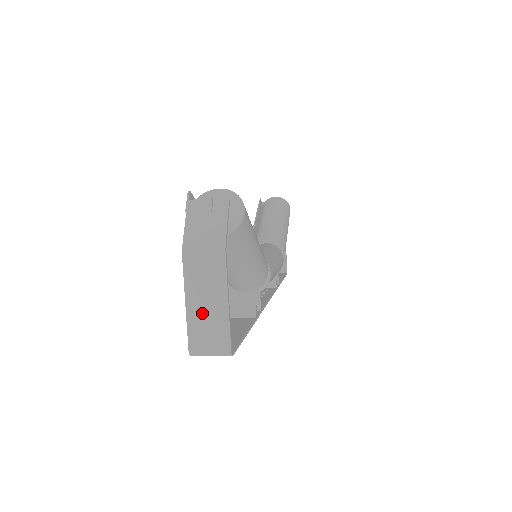
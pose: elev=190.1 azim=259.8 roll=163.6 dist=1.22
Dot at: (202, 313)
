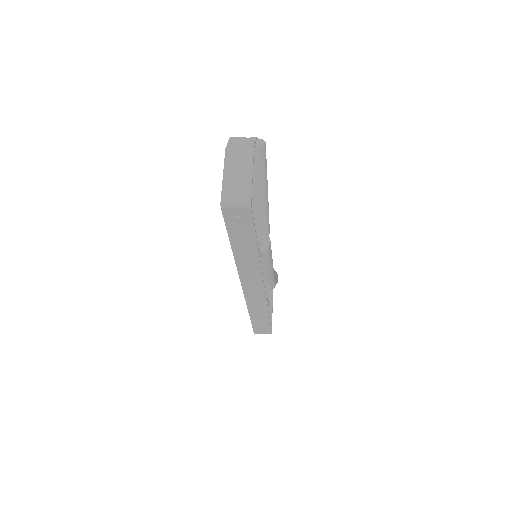
Dot at: (234, 180)
